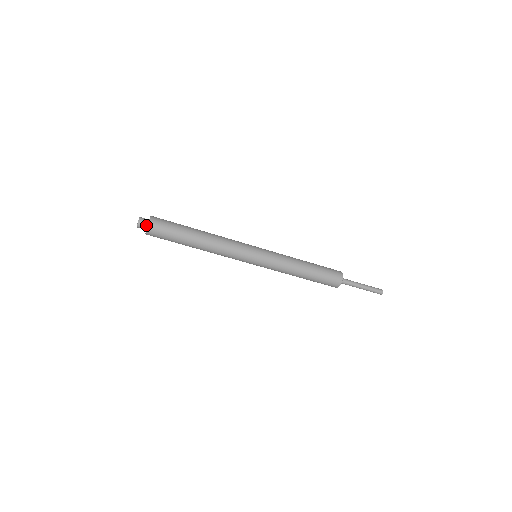
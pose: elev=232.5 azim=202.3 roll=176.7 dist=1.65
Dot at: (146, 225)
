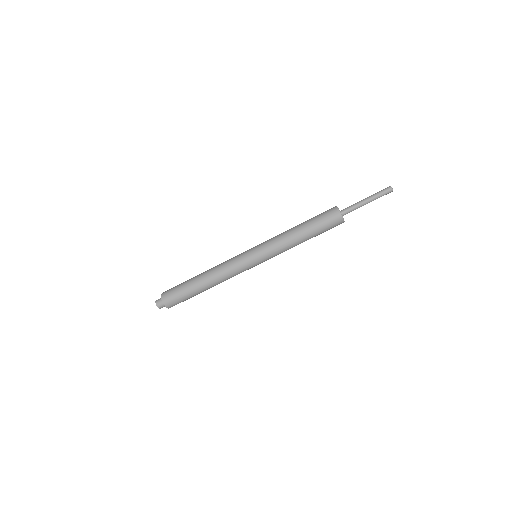
Dot at: (162, 300)
